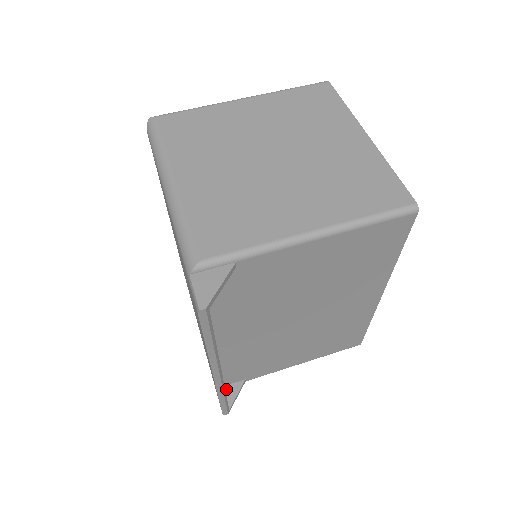
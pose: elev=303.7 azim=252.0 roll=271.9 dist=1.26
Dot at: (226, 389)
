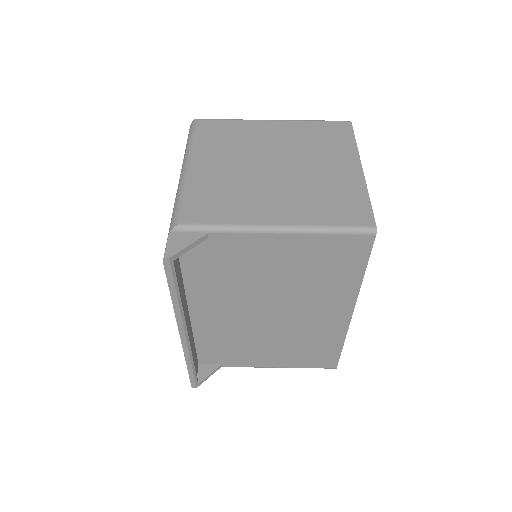
Dot at: (202, 367)
